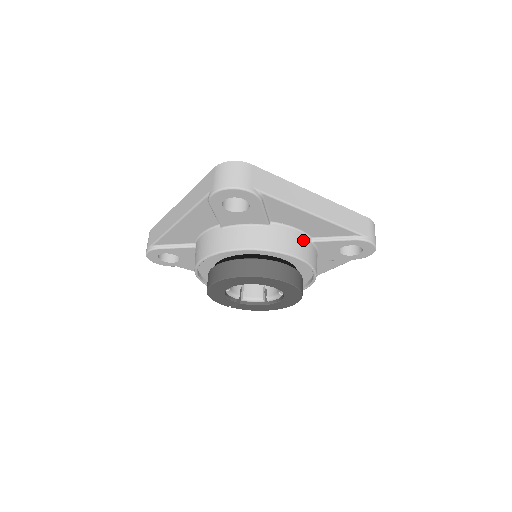
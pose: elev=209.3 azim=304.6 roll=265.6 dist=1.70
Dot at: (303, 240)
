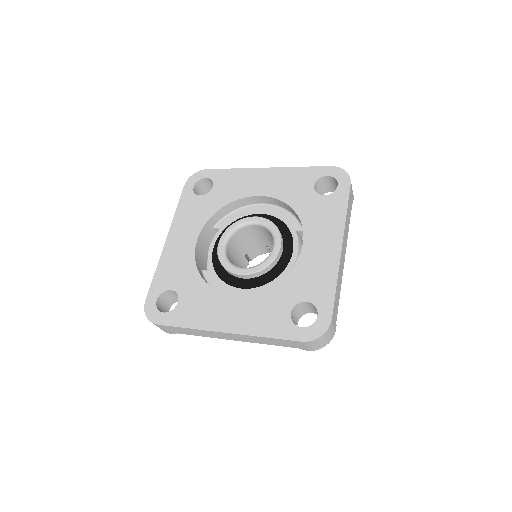
Dot at: occluded
